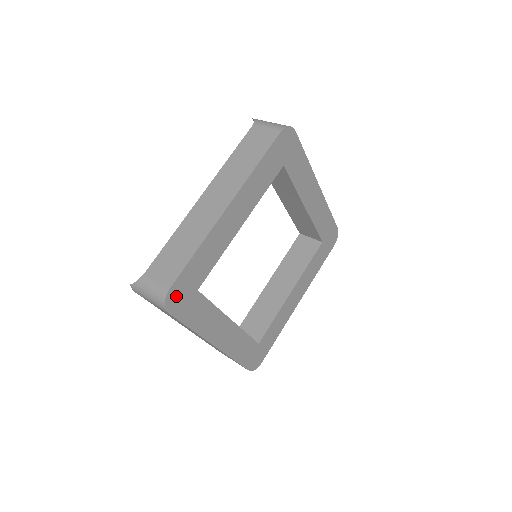
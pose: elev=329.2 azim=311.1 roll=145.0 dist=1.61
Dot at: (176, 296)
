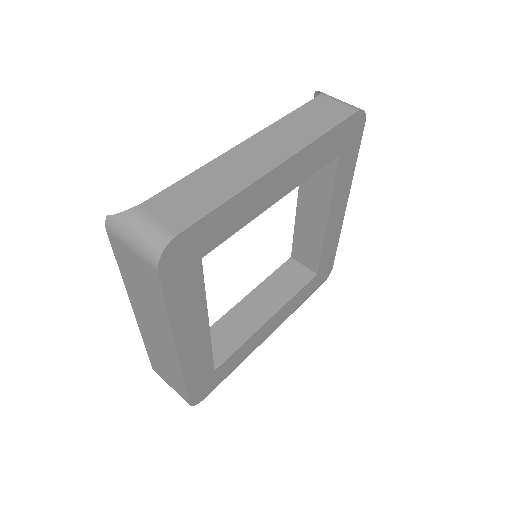
Dot at: (178, 251)
